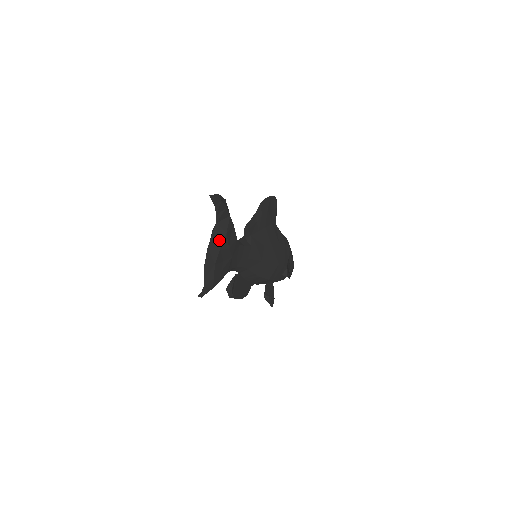
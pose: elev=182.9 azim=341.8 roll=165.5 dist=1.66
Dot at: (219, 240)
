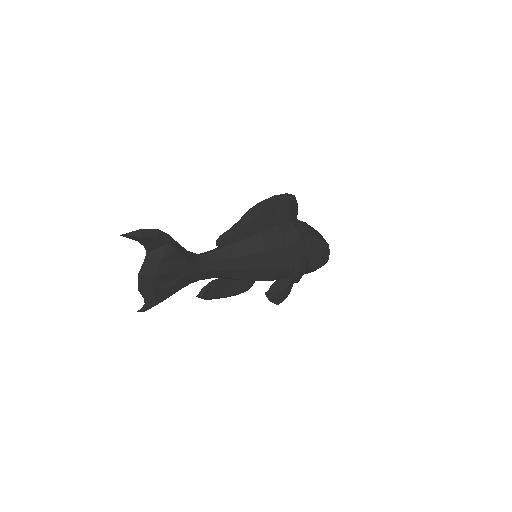
Dot at: (153, 267)
